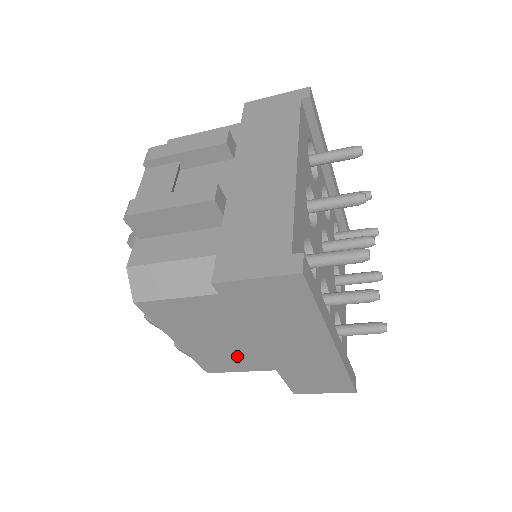
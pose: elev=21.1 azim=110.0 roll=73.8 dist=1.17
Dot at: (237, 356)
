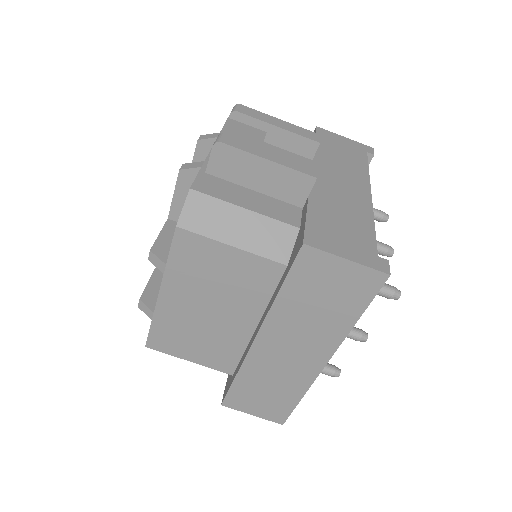
Dot at: (204, 339)
